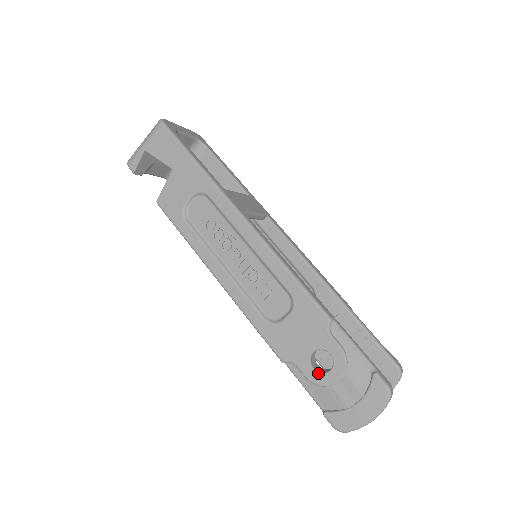
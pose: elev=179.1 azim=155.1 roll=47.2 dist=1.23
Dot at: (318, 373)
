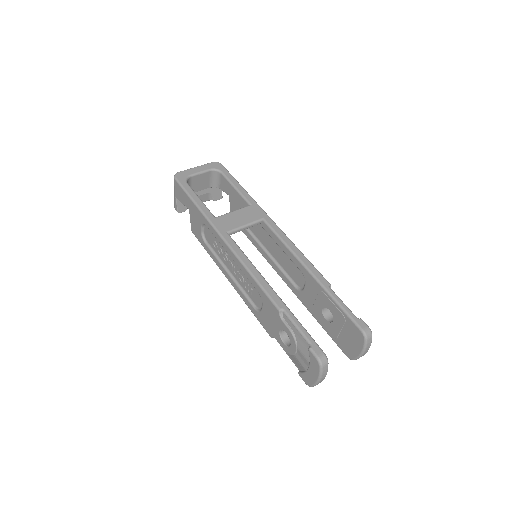
Dot at: (286, 346)
